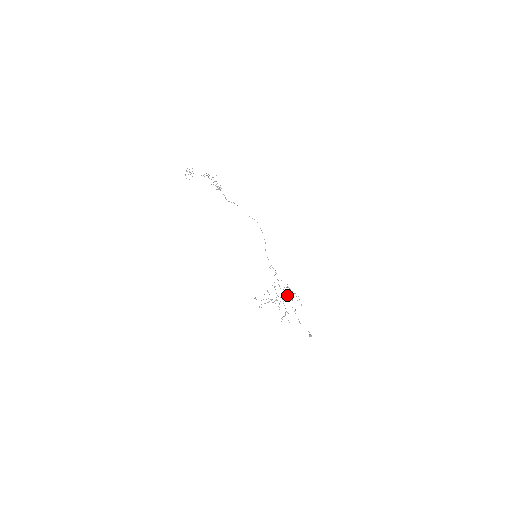
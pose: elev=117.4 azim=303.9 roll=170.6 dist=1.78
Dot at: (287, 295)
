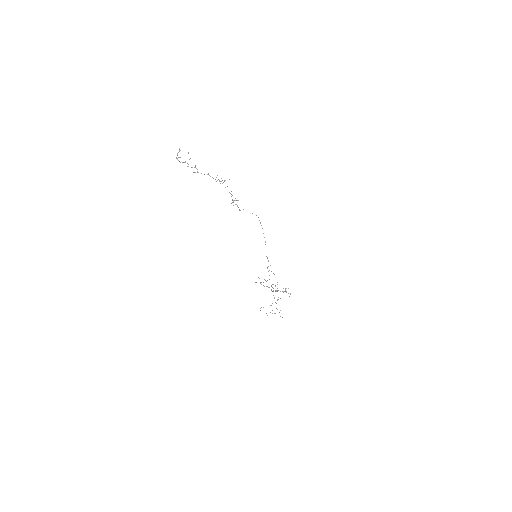
Dot at: occluded
